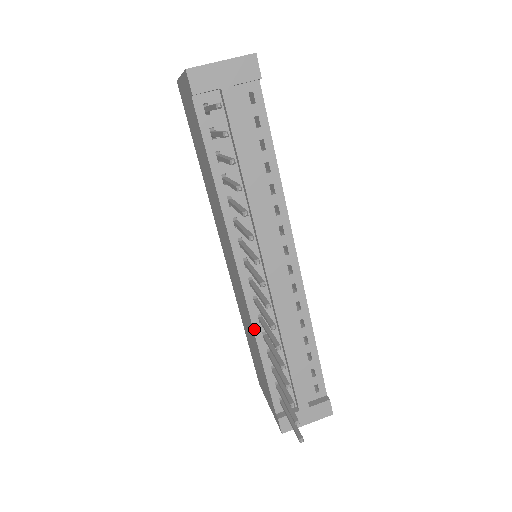
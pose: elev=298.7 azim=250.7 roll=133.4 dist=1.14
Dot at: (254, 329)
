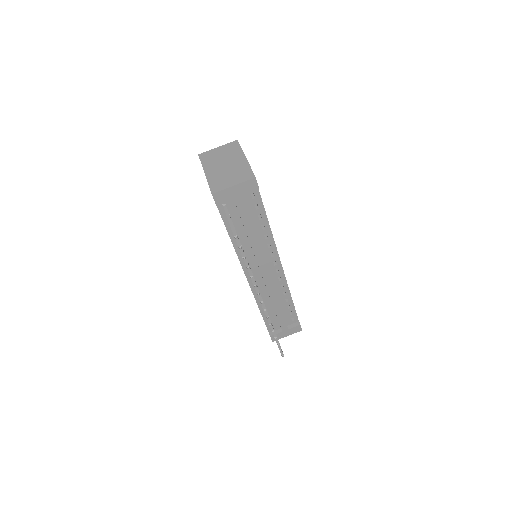
Dot at: (256, 300)
